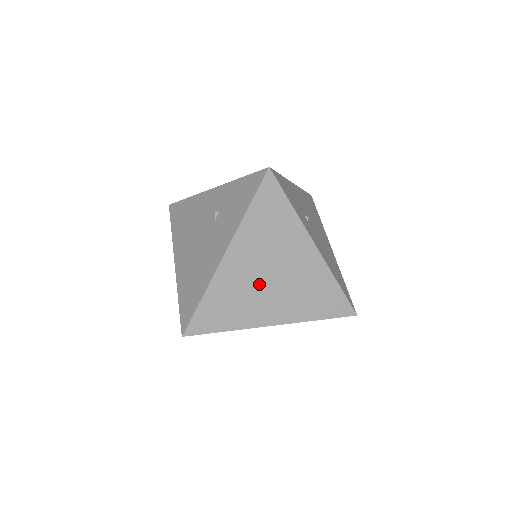
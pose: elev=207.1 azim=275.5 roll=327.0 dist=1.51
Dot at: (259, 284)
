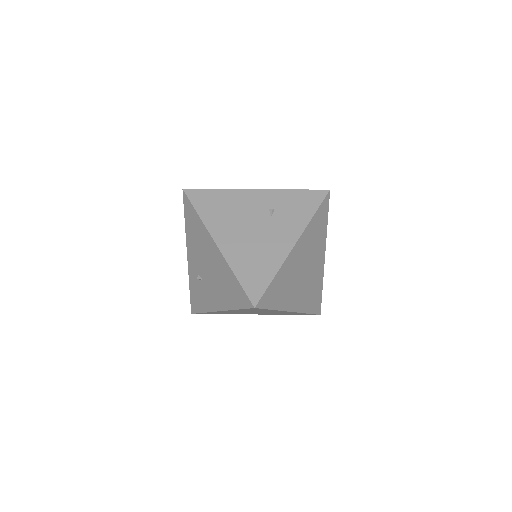
Dot at: (299, 275)
